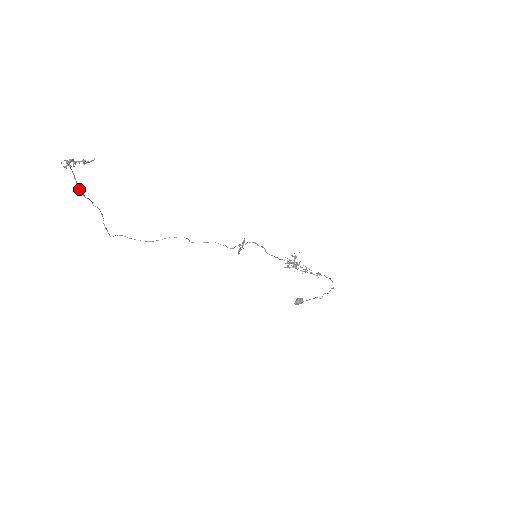
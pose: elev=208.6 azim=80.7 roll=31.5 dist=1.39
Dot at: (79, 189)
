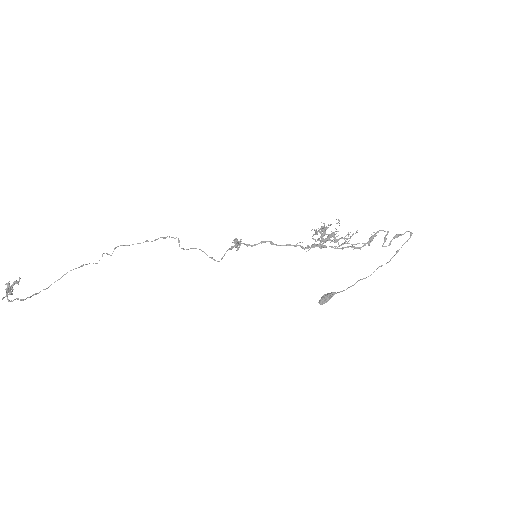
Dot at: occluded
